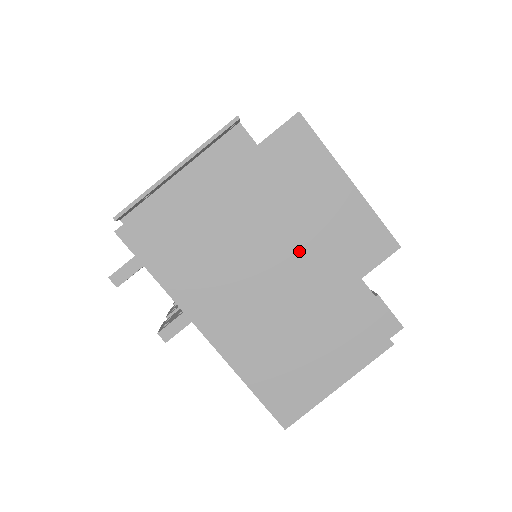
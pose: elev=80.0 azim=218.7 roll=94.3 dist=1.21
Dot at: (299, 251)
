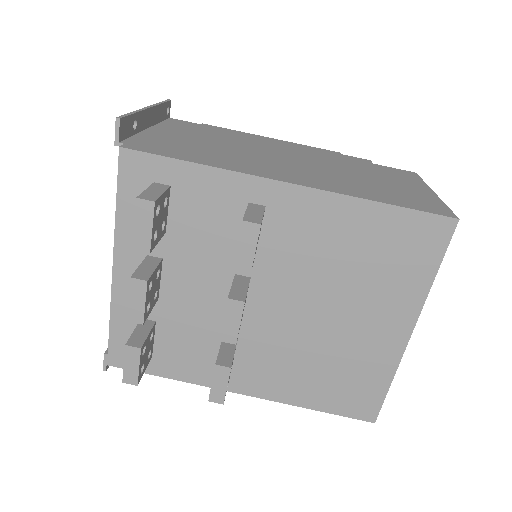
Dot at: (287, 149)
